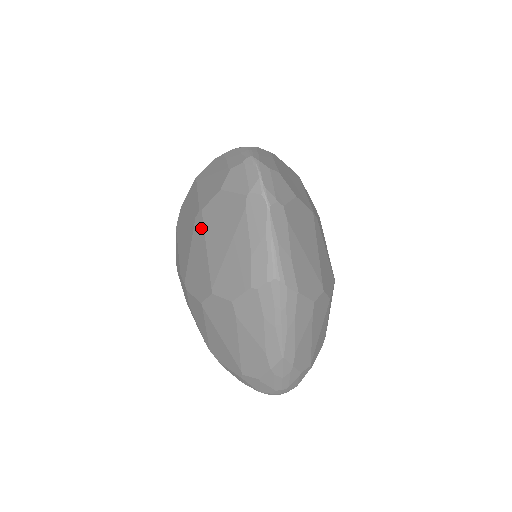
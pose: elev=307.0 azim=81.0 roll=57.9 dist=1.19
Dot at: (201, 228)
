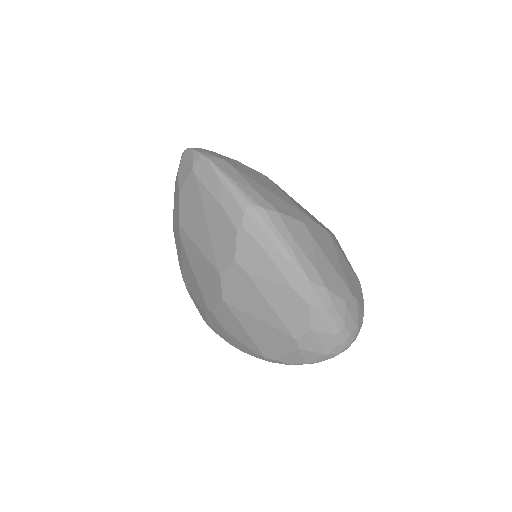
Dot at: (186, 238)
